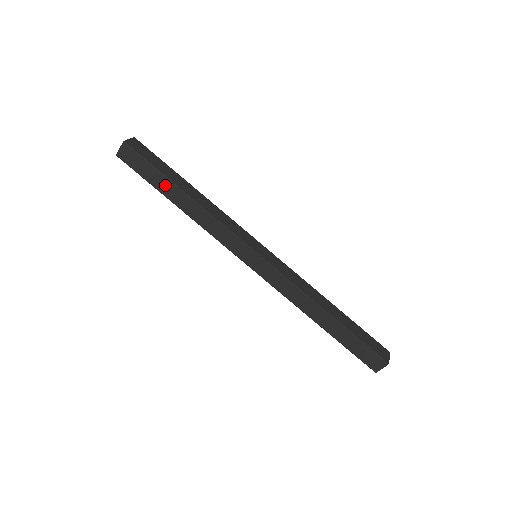
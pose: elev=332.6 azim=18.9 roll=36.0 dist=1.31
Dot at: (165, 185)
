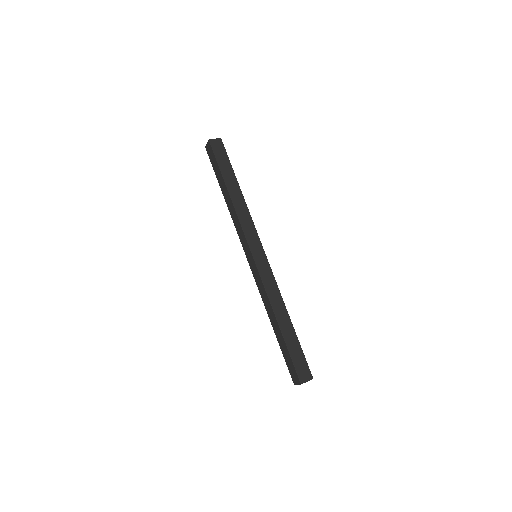
Dot at: (230, 176)
